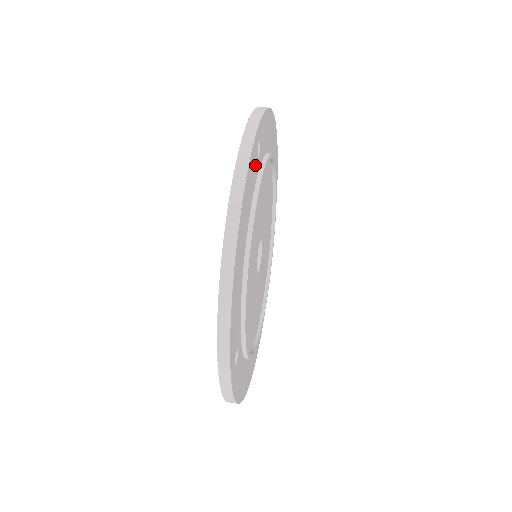
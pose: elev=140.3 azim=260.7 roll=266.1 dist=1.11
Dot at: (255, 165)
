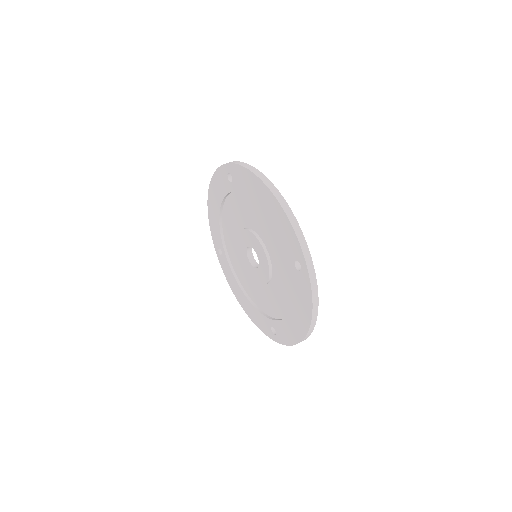
Dot at: occluded
